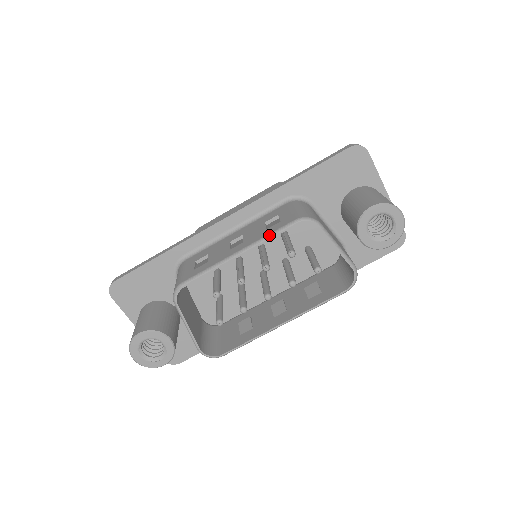
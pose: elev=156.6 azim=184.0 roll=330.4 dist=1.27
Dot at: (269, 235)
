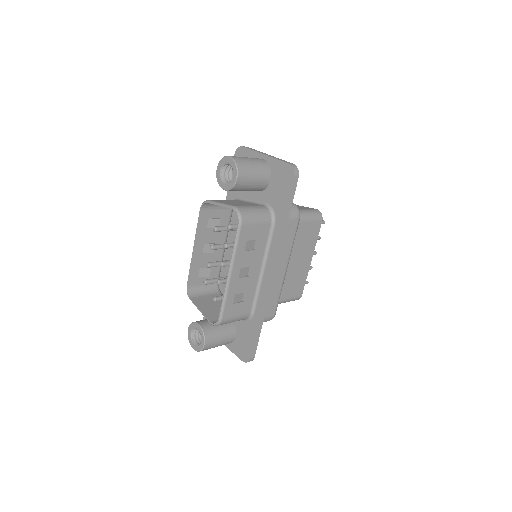
Dot at: (197, 227)
